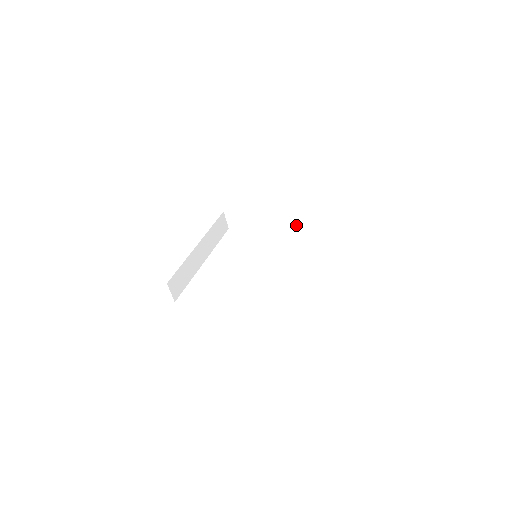
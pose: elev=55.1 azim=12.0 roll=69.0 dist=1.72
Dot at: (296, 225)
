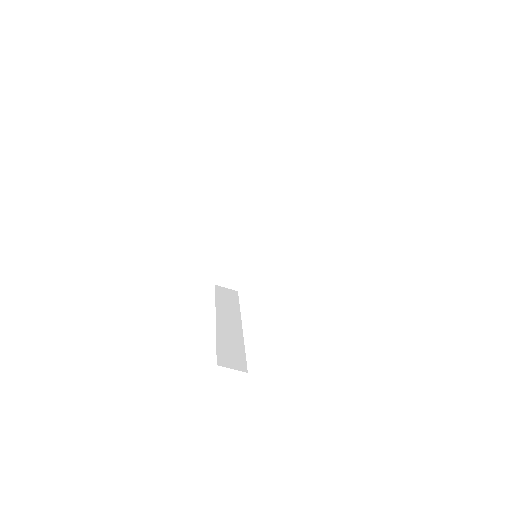
Dot at: occluded
